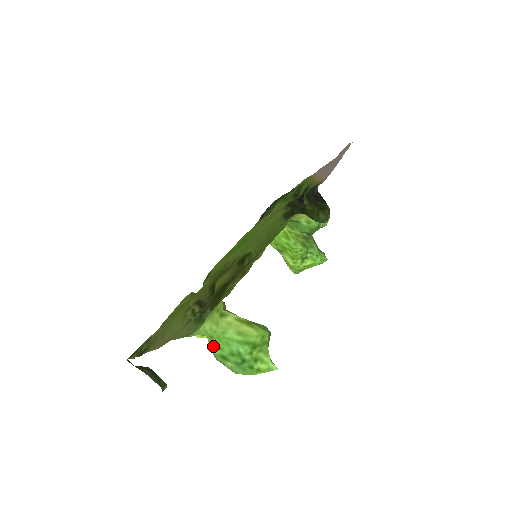
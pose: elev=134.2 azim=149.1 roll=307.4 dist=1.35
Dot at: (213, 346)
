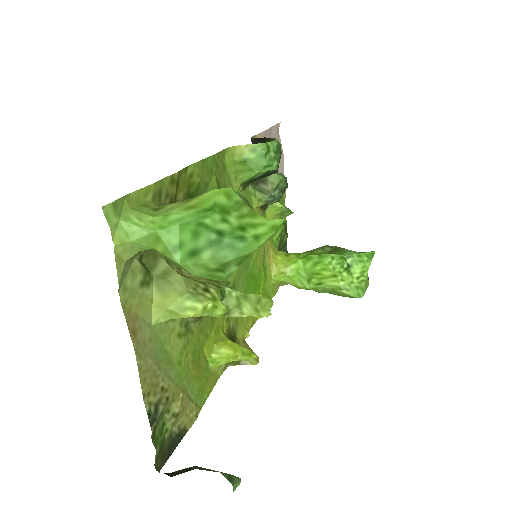
Dot at: (168, 250)
